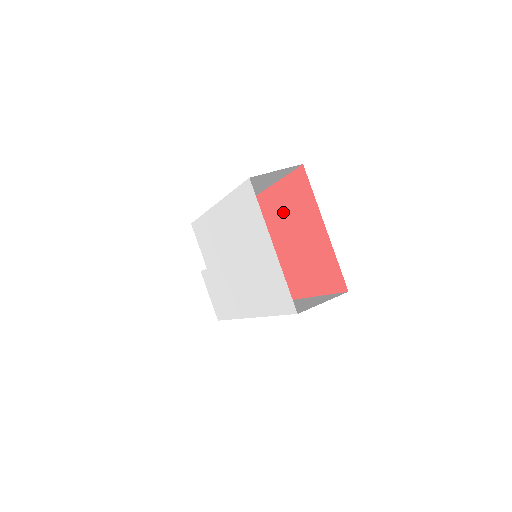
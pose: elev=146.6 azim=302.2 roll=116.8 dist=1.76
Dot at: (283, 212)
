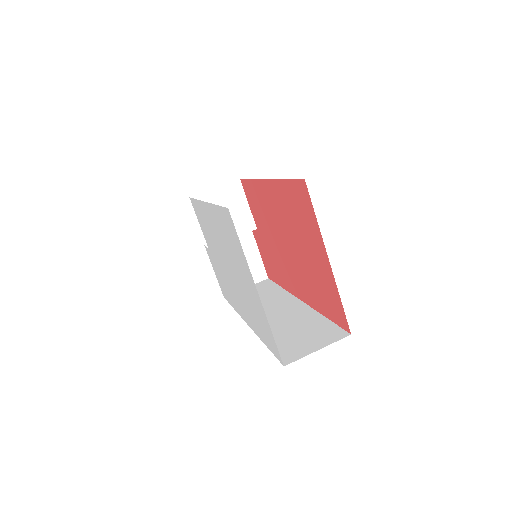
Dot at: (287, 214)
